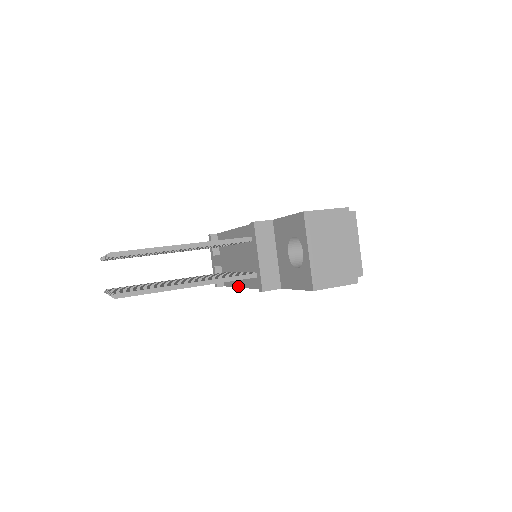
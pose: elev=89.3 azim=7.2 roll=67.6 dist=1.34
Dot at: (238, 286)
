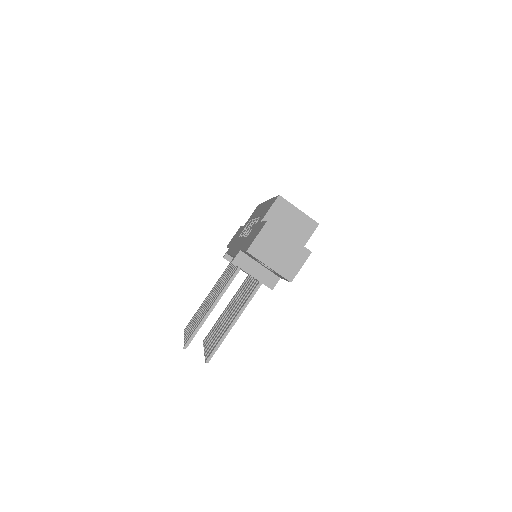
Dot at: occluded
